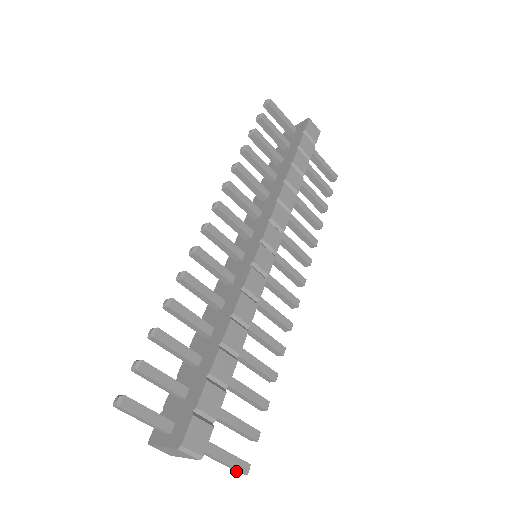
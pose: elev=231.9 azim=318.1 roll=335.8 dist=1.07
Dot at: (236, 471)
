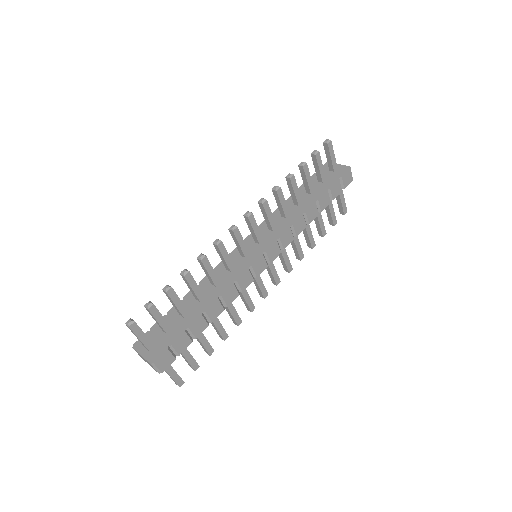
Dot at: occluded
